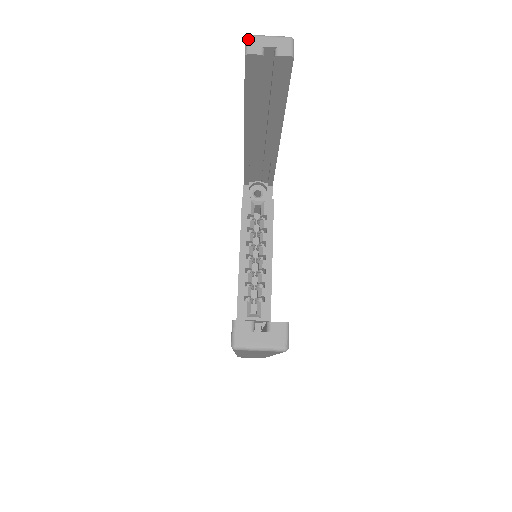
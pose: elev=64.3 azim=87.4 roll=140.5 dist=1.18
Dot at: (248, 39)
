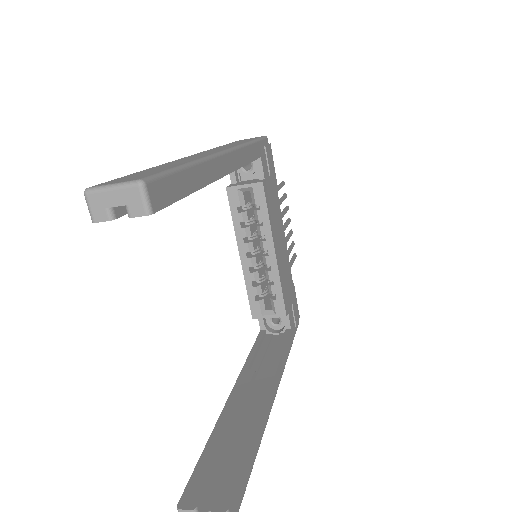
Dot at: (86, 199)
